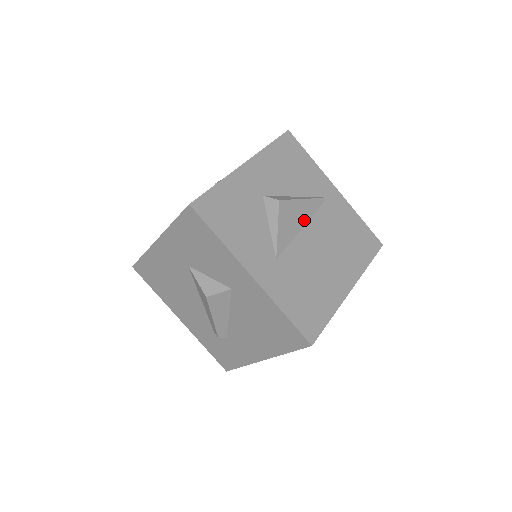
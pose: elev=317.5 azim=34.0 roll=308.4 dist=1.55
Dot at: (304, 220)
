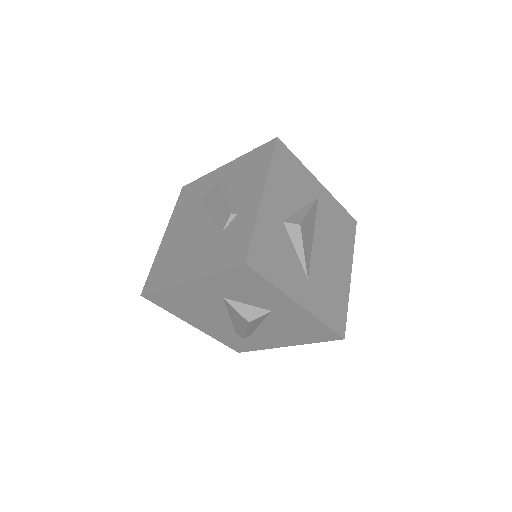
Dot at: (312, 230)
